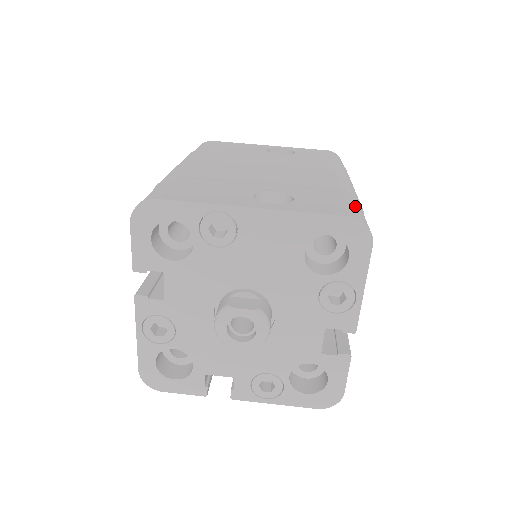
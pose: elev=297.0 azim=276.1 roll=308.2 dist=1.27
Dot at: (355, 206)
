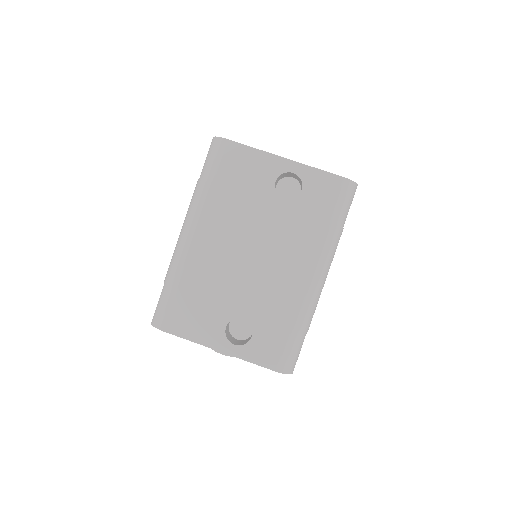
Dot at: (292, 348)
